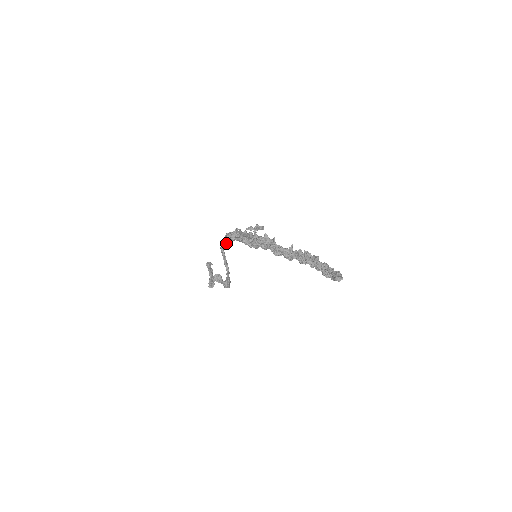
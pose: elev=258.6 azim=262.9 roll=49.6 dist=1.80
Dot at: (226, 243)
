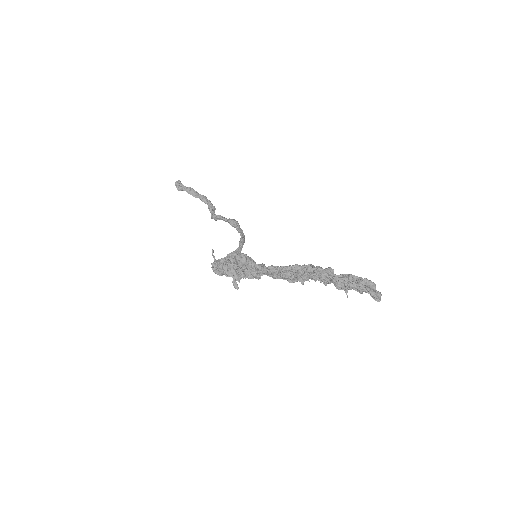
Dot at: occluded
